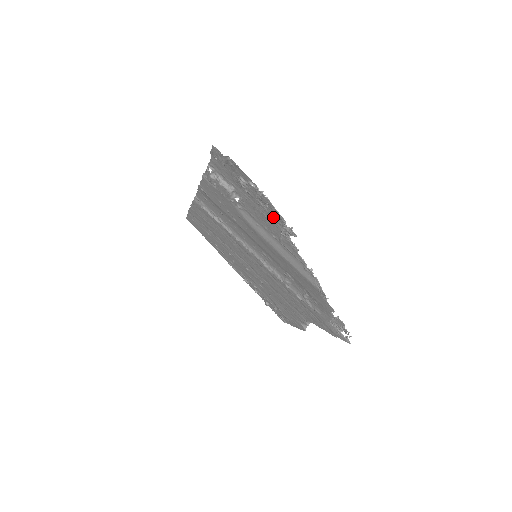
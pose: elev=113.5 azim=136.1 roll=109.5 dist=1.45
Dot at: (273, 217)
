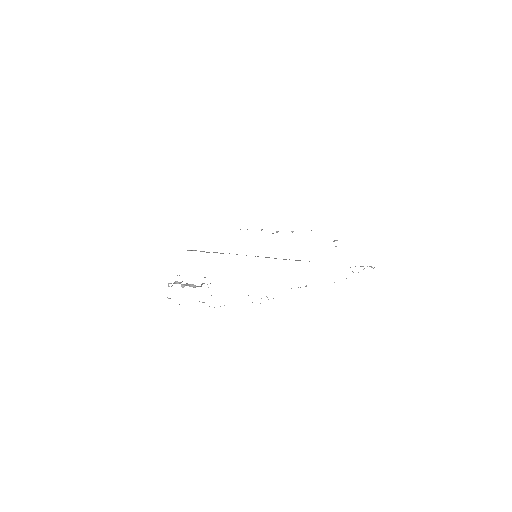
Dot at: occluded
